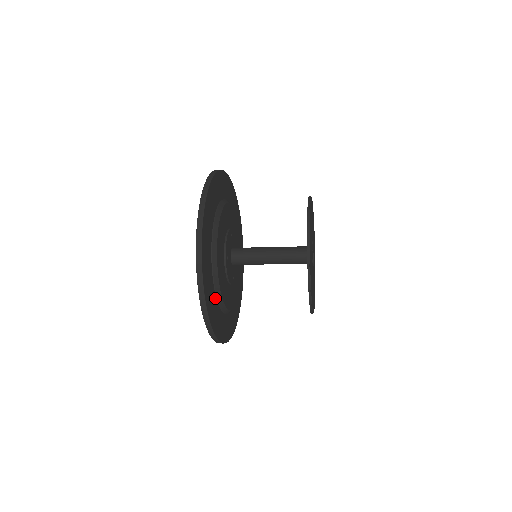
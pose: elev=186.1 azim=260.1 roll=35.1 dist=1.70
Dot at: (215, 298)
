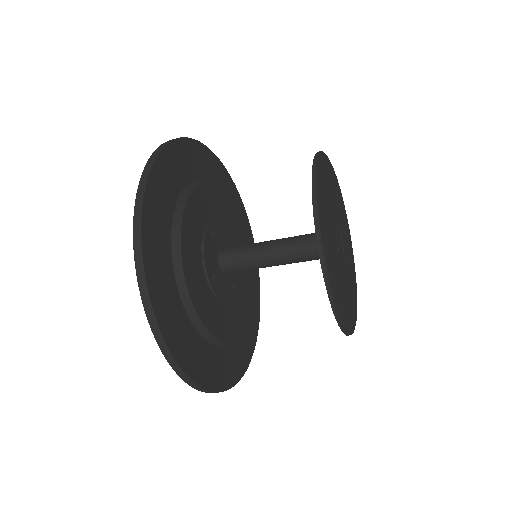
Dot at: (170, 220)
